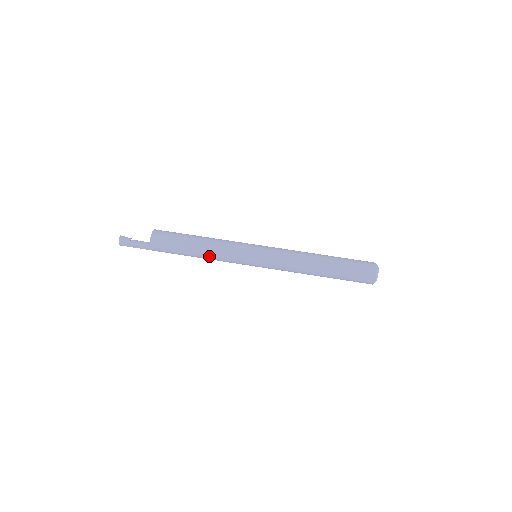
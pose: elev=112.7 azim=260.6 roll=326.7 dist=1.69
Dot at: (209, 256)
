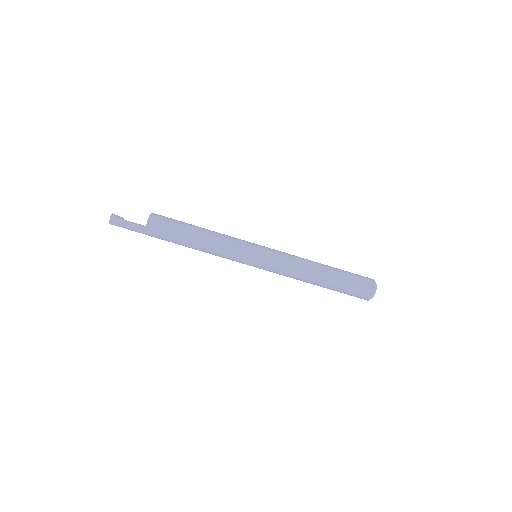
Dot at: (209, 246)
